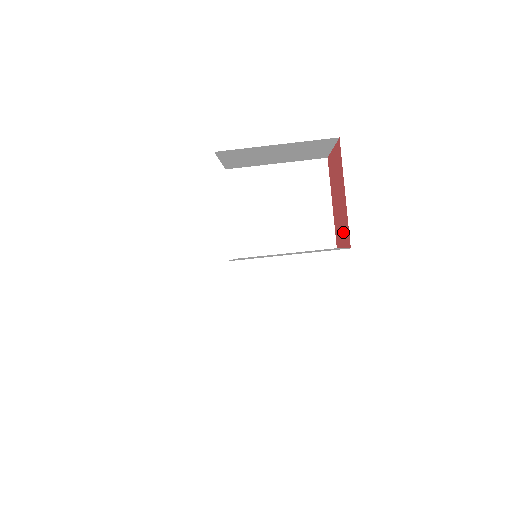
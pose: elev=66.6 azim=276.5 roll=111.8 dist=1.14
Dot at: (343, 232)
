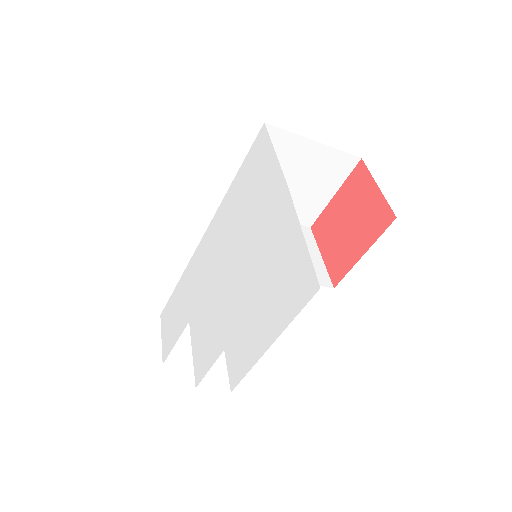
Dot at: (333, 255)
